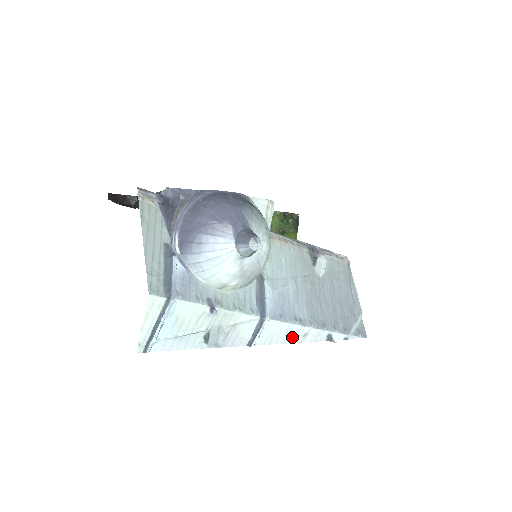
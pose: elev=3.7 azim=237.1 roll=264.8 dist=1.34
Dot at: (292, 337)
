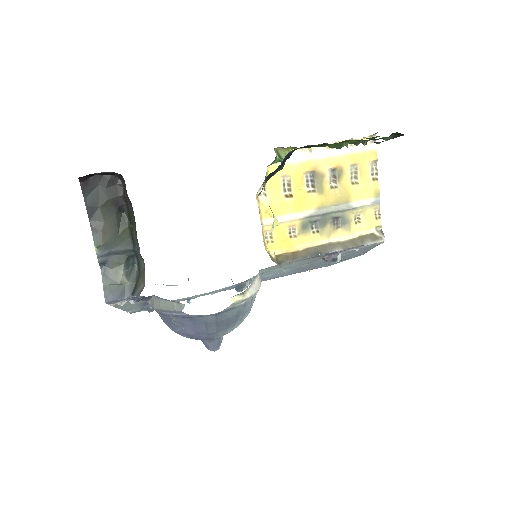
Dot at: occluded
